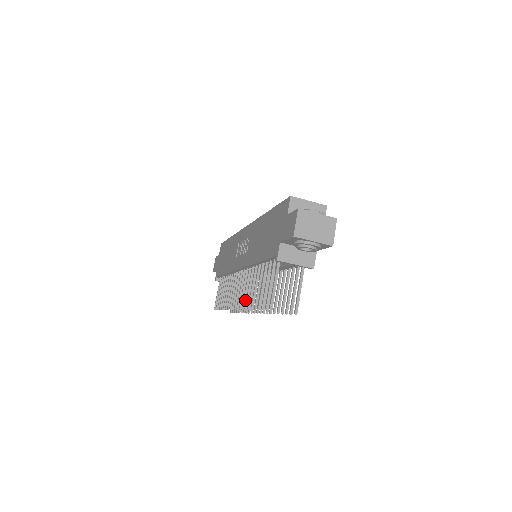
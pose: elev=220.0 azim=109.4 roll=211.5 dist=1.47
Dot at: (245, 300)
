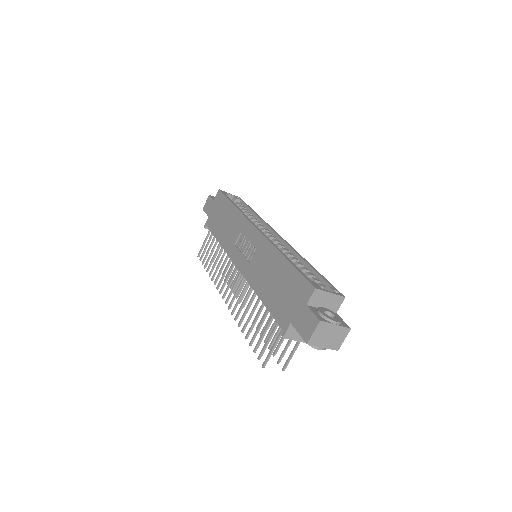
Dot at: (236, 307)
